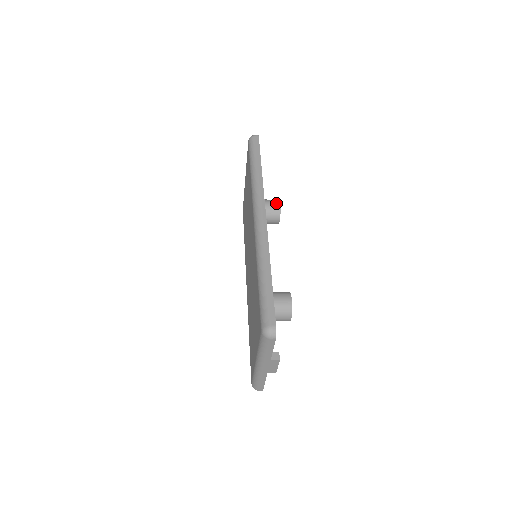
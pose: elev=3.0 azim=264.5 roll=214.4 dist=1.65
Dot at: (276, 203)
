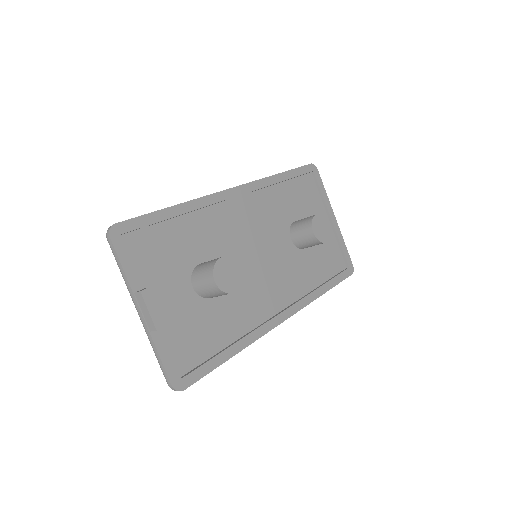
Dot at: (313, 215)
